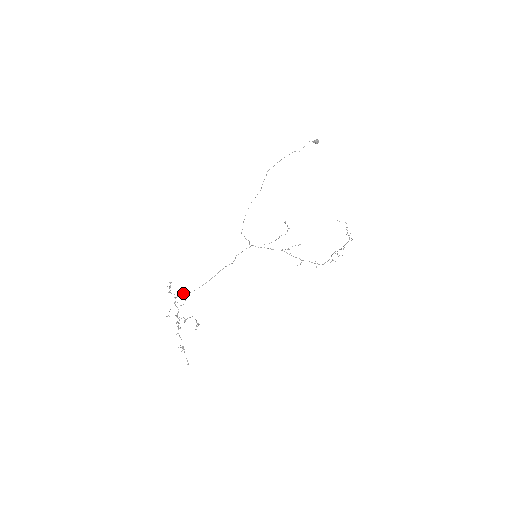
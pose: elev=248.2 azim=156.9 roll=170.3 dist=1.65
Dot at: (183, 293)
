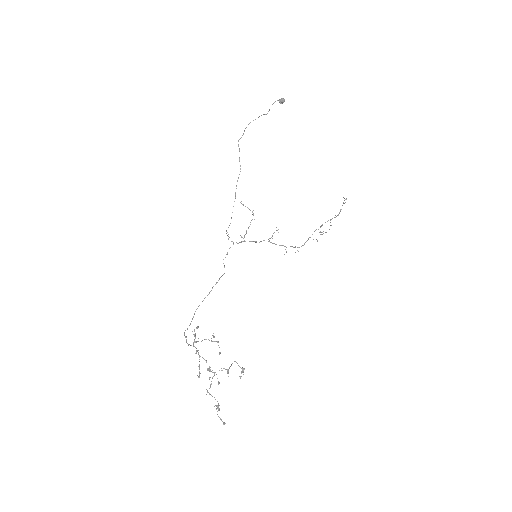
Dot at: (184, 334)
